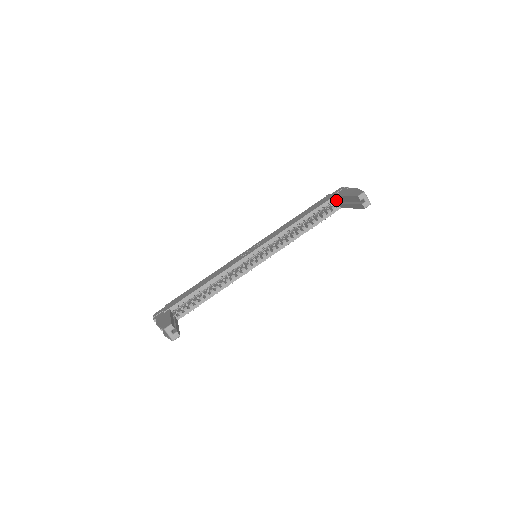
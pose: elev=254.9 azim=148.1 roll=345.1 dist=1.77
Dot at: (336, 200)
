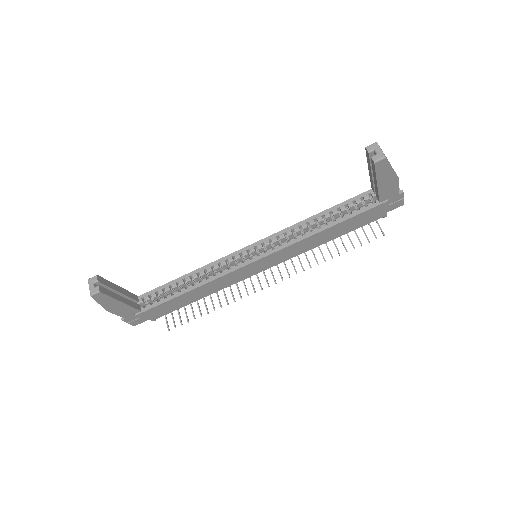
Dot at: (375, 195)
